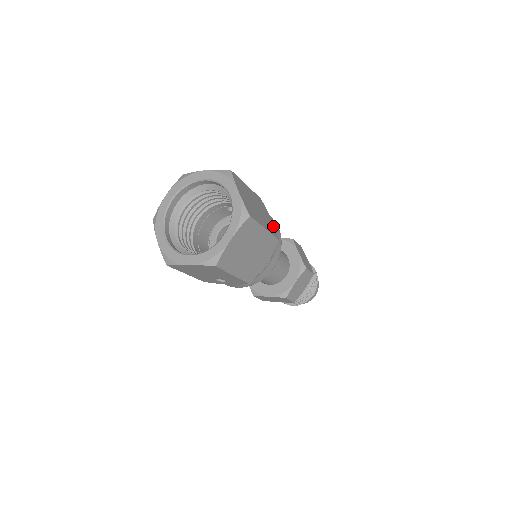
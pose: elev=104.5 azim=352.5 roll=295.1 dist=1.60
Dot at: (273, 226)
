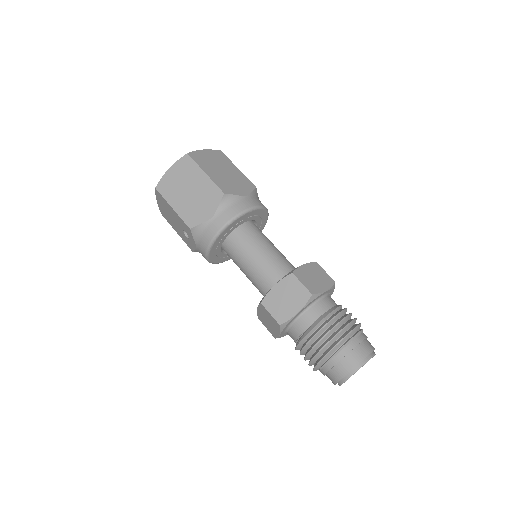
Dot at: (236, 192)
